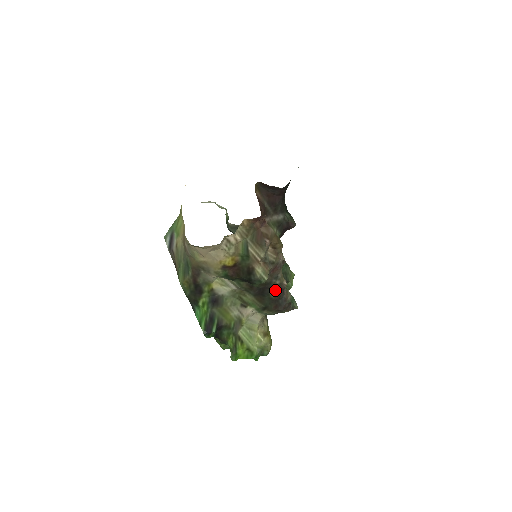
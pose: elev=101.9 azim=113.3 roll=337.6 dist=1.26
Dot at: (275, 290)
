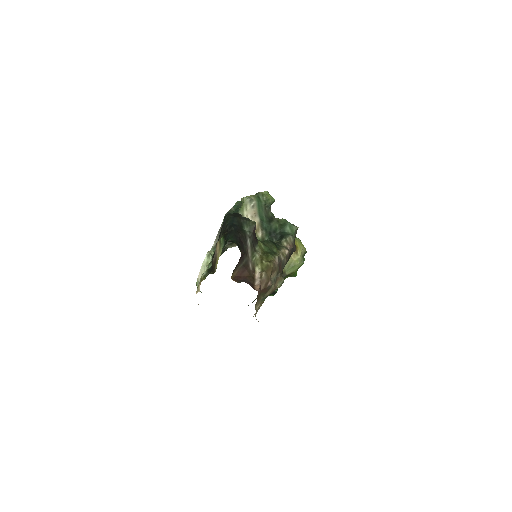
Dot at: occluded
